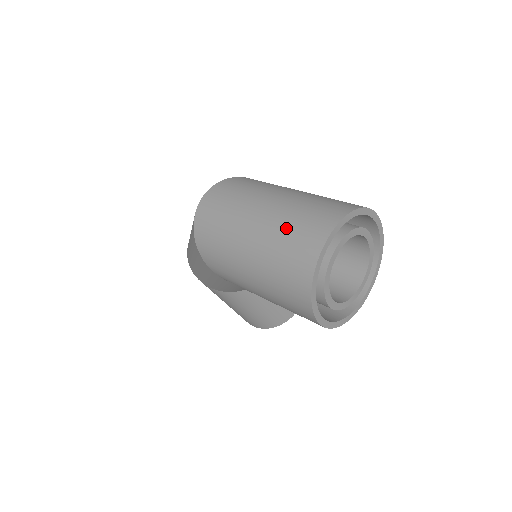
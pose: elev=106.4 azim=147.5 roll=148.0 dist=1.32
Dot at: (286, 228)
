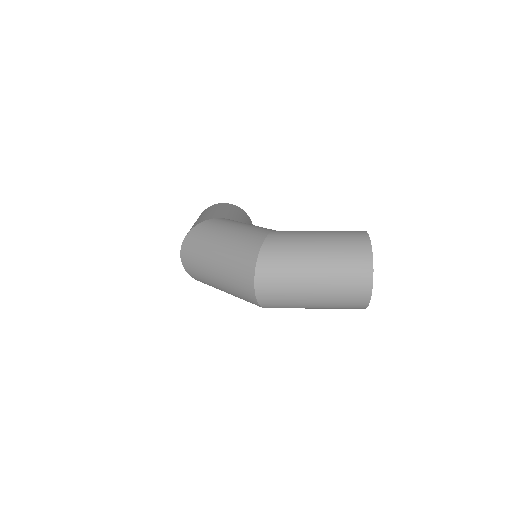
Dot at: (341, 288)
